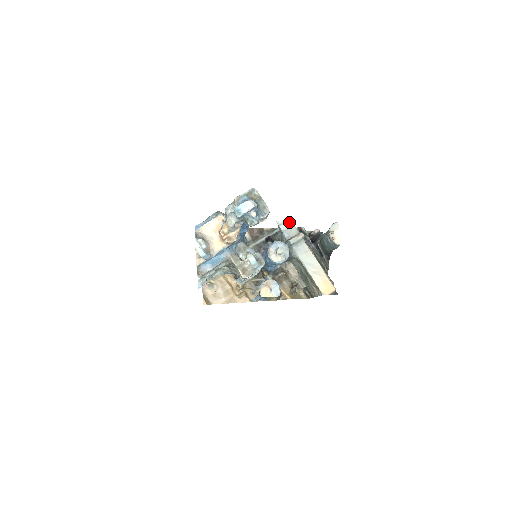
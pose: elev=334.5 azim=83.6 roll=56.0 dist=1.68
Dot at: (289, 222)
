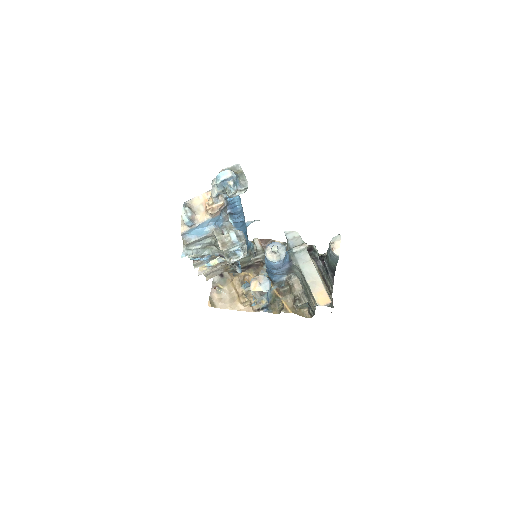
Dot at: (296, 233)
